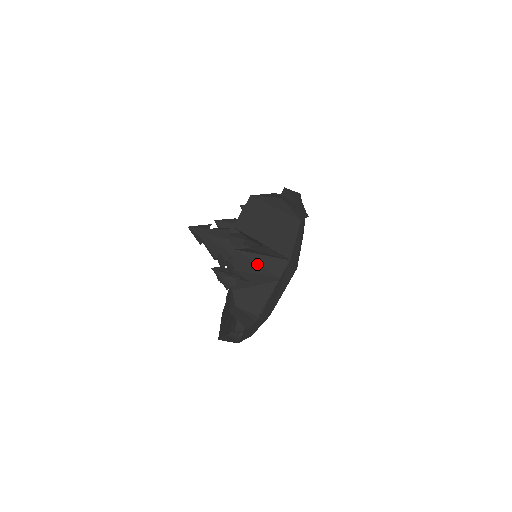
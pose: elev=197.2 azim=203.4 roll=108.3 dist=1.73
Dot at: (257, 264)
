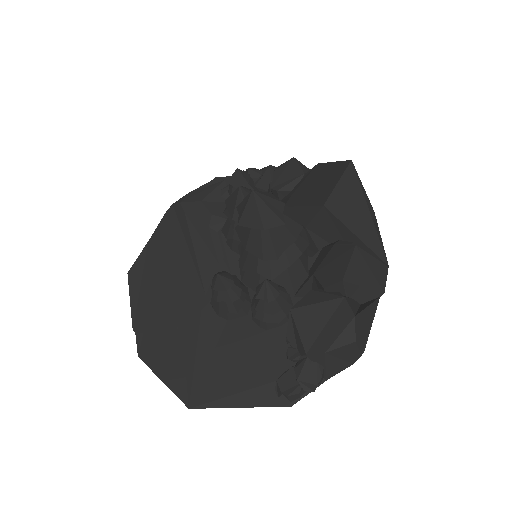
Dot at: (371, 271)
